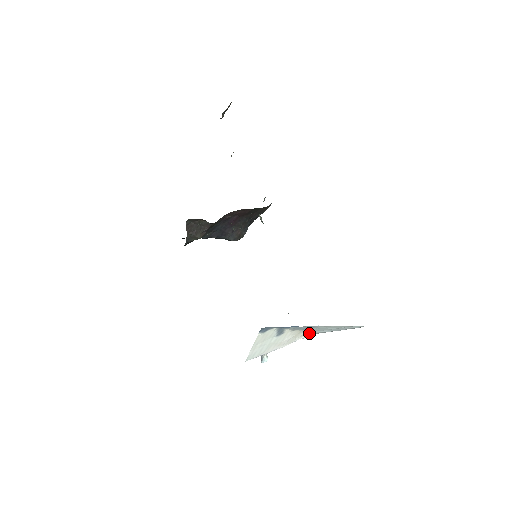
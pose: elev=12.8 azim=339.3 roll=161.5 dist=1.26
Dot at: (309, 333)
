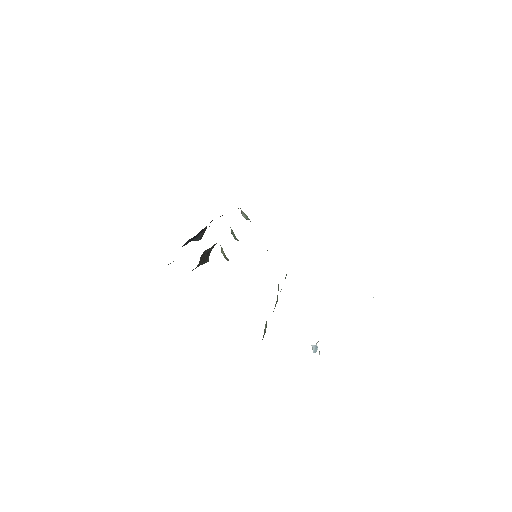
Dot at: occluded
